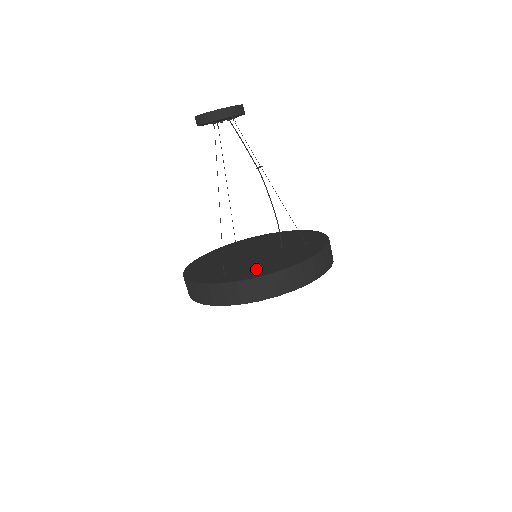
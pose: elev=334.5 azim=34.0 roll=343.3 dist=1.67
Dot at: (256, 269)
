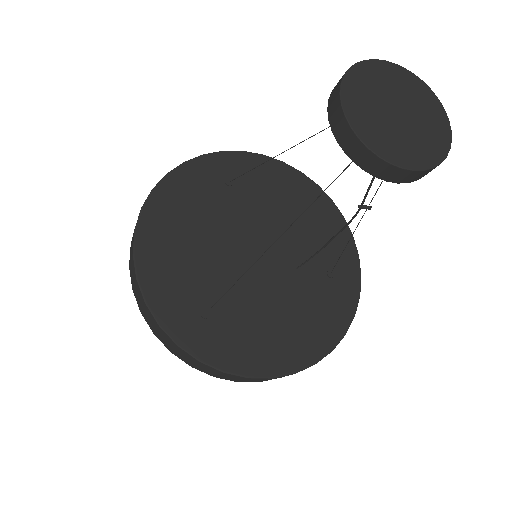
Dot at: (255, 340)
